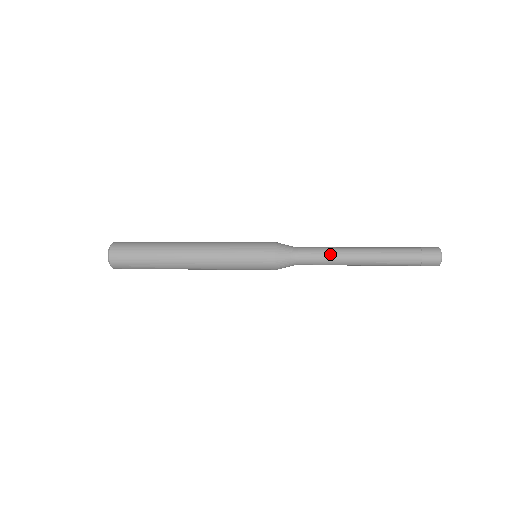
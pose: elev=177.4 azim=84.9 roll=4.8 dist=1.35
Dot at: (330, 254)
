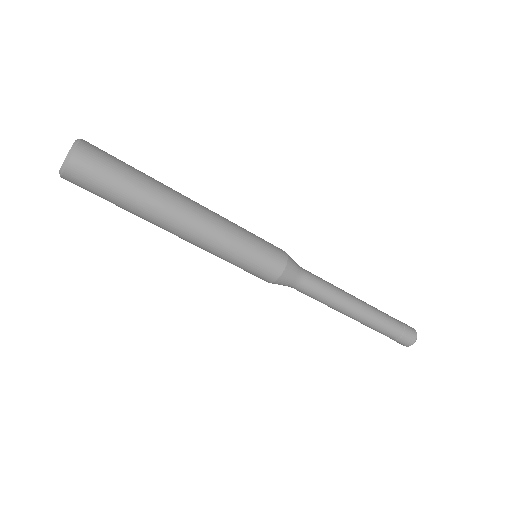
Dot at: occluded
